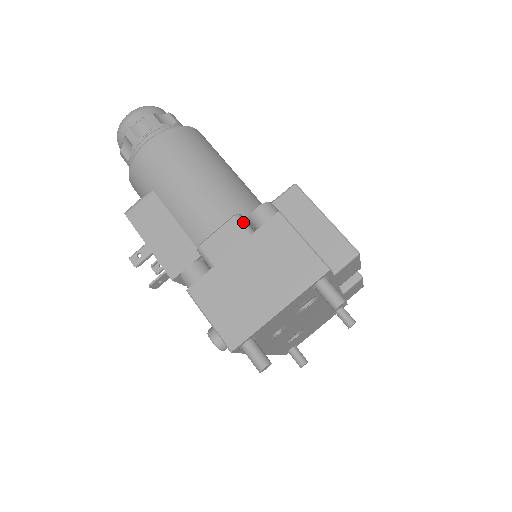
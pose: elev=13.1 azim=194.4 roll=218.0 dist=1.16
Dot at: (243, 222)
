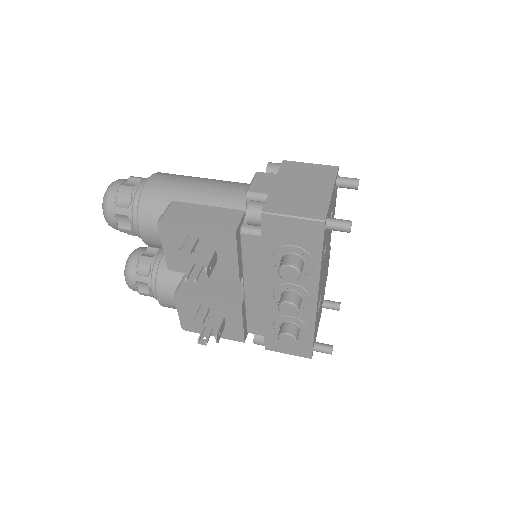
Dot at: (265, 173)
